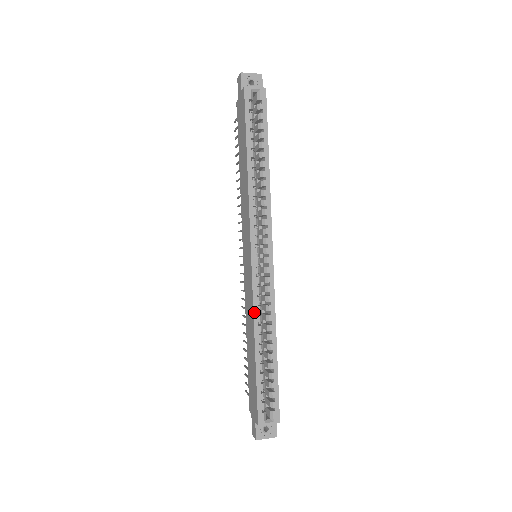
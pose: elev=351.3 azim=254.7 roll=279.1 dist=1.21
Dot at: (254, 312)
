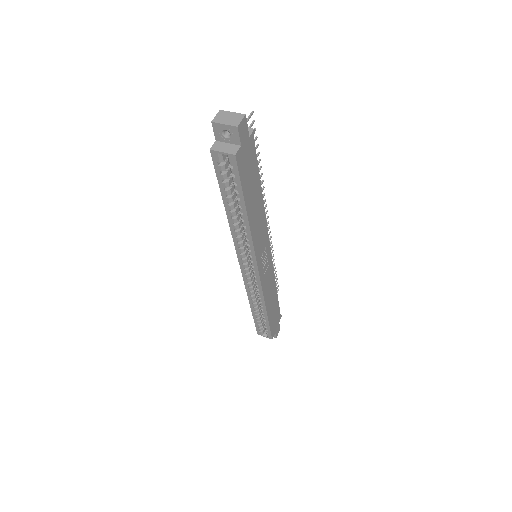
Dot at: (247, 293)
